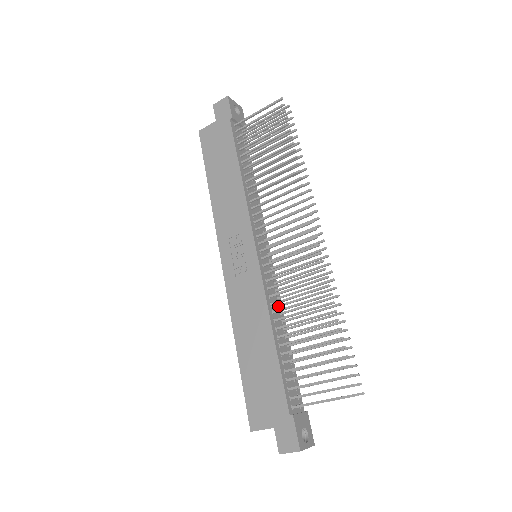
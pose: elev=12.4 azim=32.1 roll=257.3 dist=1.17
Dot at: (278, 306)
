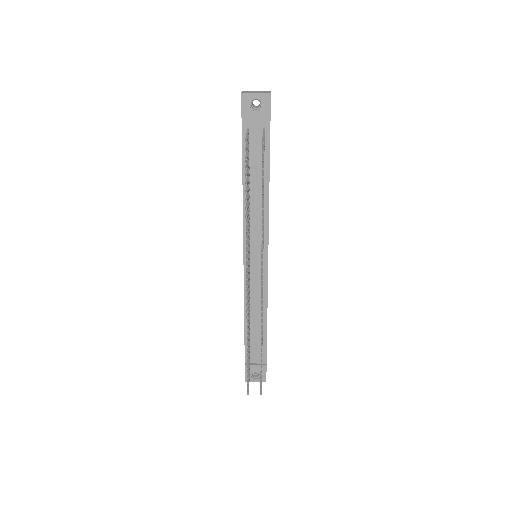
Dot at: occluded
